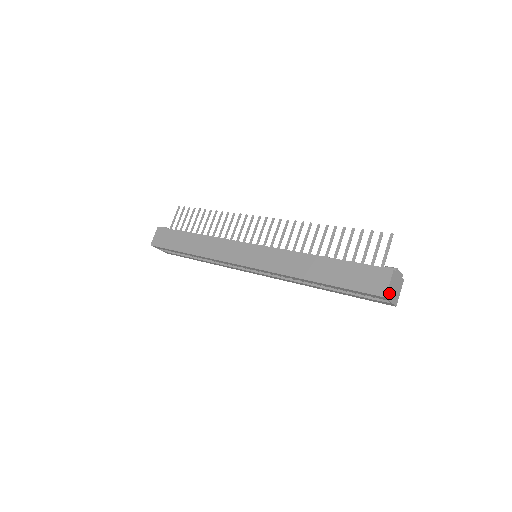
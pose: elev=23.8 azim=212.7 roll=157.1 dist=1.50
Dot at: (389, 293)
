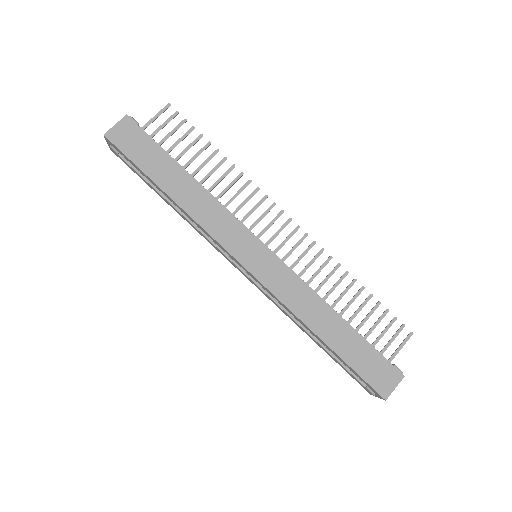
Dot at: (387, 394)
